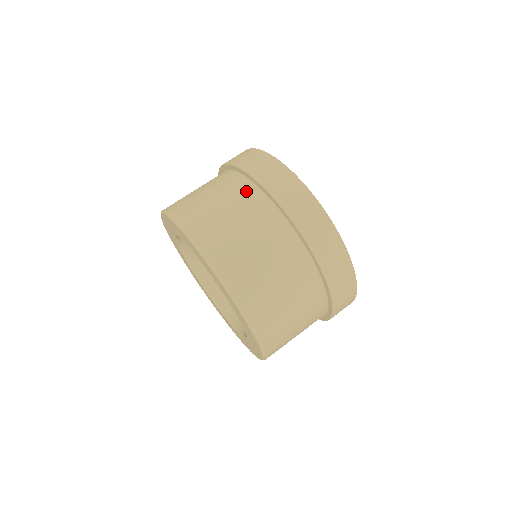
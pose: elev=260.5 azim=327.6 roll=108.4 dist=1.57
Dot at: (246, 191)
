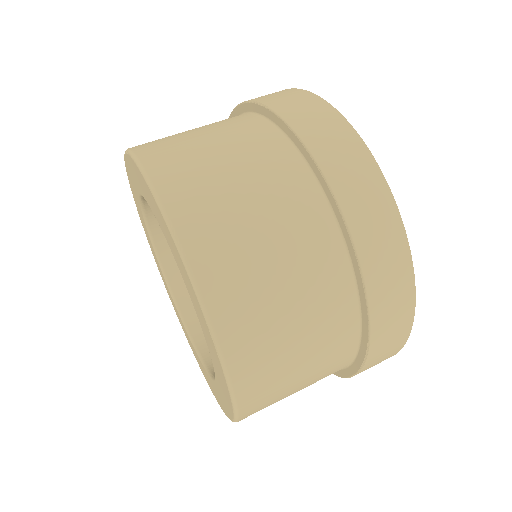
Dot at: (261, 133)
